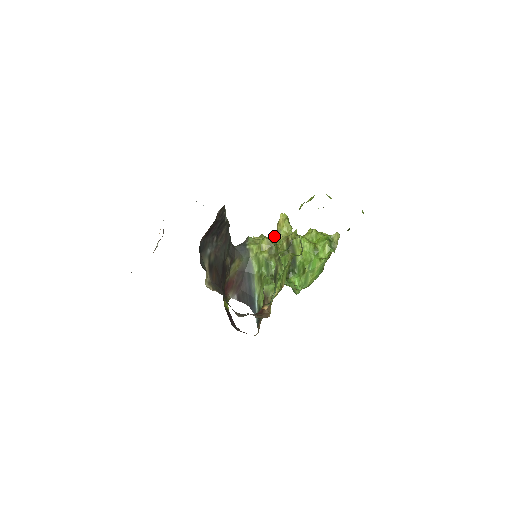
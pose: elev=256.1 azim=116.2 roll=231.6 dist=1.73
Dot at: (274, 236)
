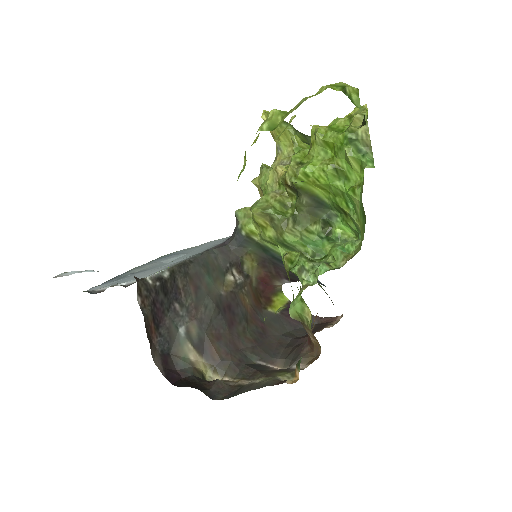
Dot at: (272, 174)
